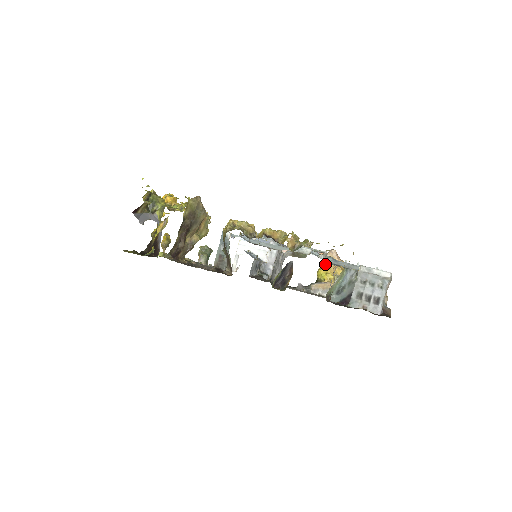
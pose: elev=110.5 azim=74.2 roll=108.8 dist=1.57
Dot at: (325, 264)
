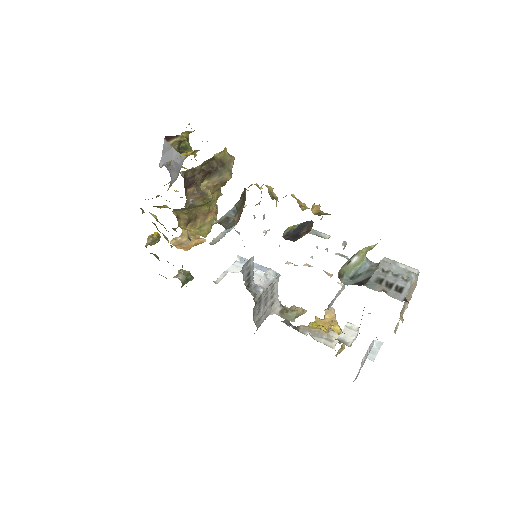
Dot at: (319, 318)
